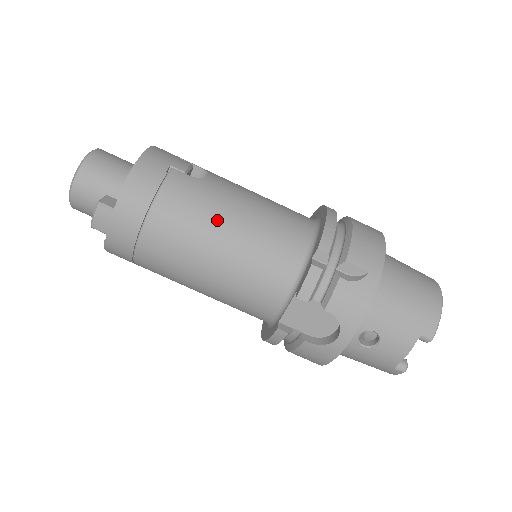
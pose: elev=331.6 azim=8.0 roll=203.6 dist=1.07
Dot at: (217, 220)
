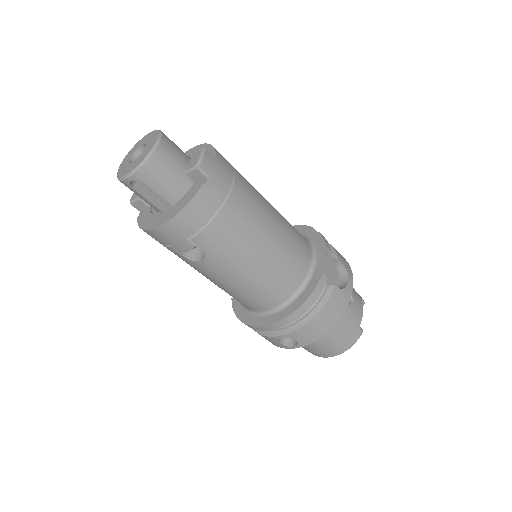
Dot at: occluded
